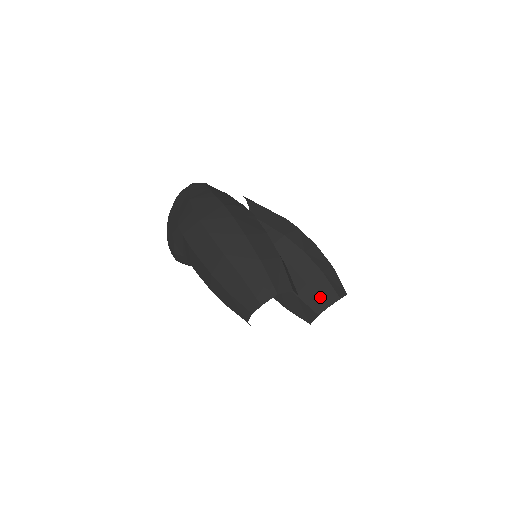
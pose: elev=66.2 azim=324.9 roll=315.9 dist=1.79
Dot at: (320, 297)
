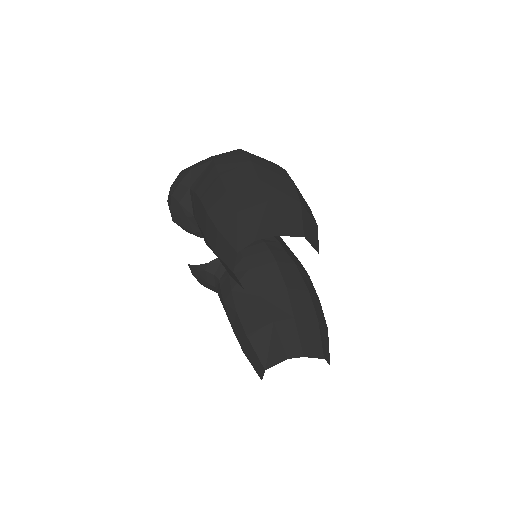
Dot at: (302, 340)
